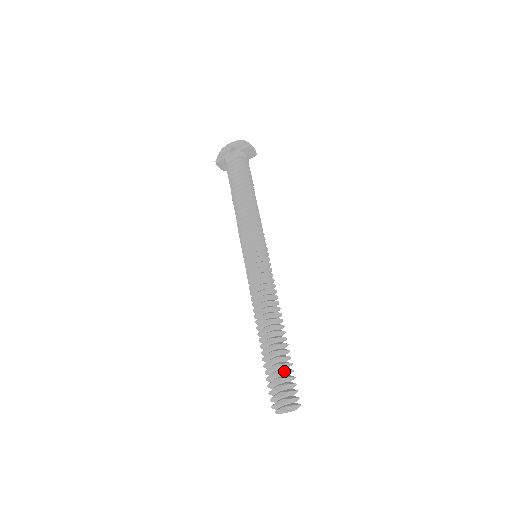
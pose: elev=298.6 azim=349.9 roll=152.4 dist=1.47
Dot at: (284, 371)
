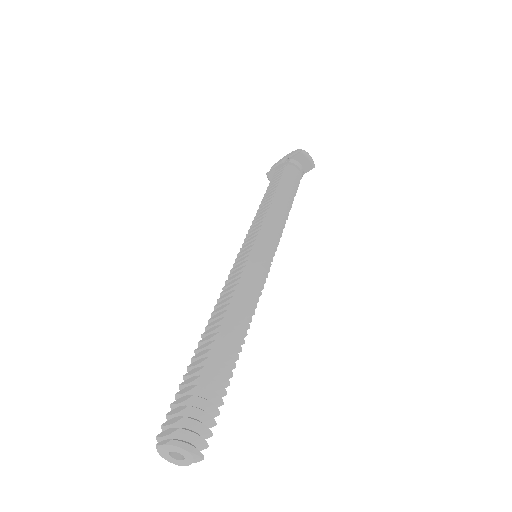
Dot at: (197, 386)
